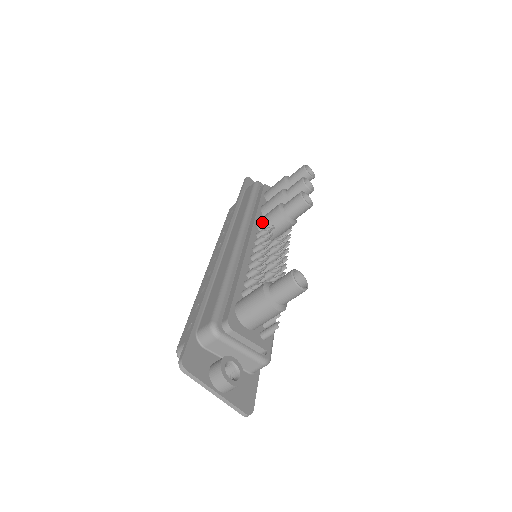
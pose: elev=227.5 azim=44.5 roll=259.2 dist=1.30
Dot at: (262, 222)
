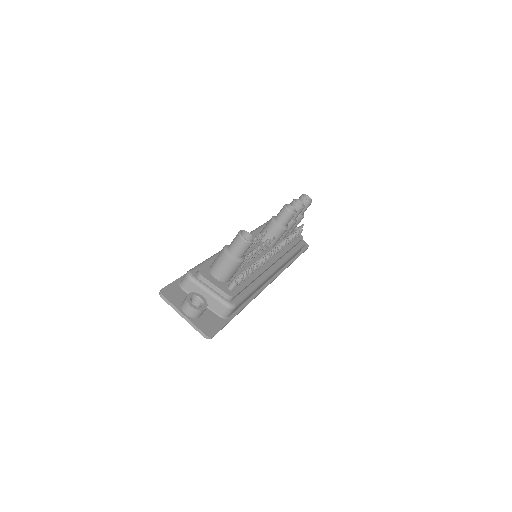
Dot at: (262, 231)
